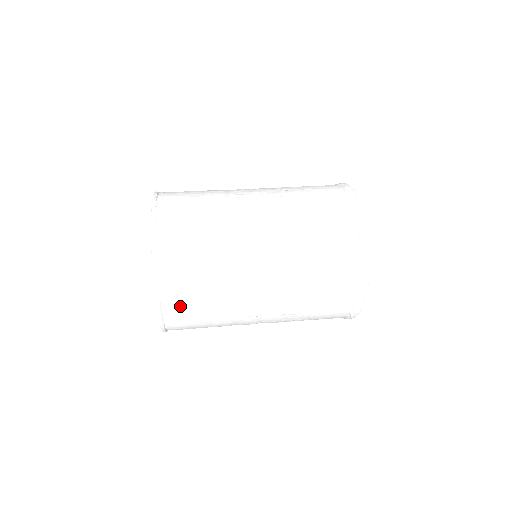
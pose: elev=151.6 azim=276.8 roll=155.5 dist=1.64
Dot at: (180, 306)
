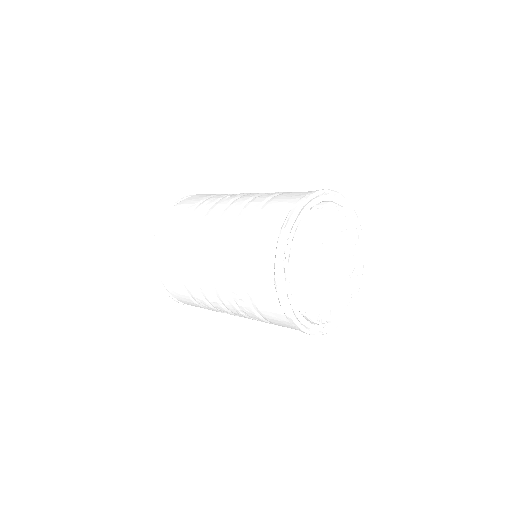
Dot at: (165, 244)
